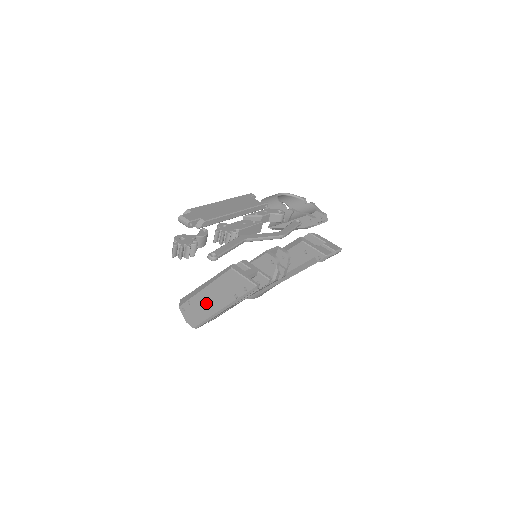
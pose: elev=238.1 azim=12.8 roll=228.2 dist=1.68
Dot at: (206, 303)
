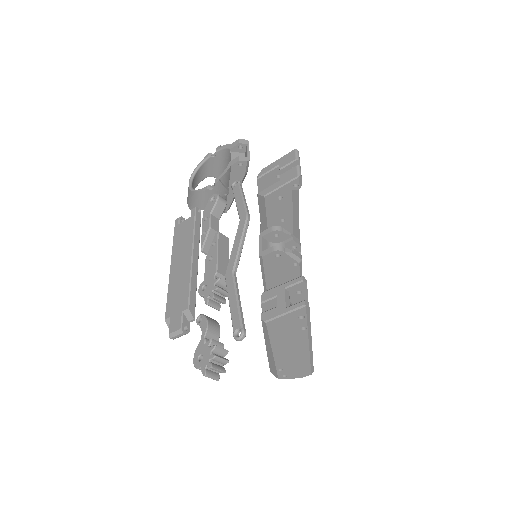
Dot at: (291, 356)
